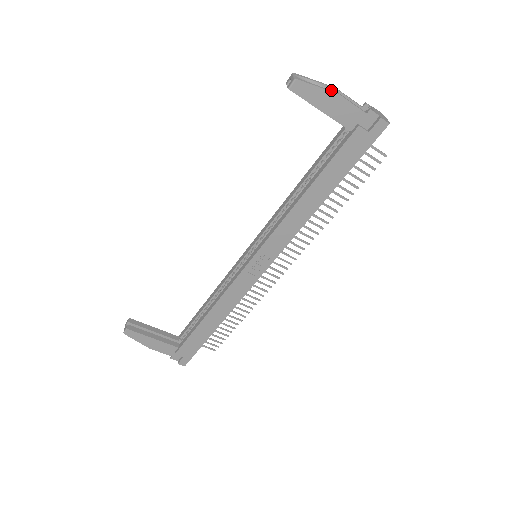
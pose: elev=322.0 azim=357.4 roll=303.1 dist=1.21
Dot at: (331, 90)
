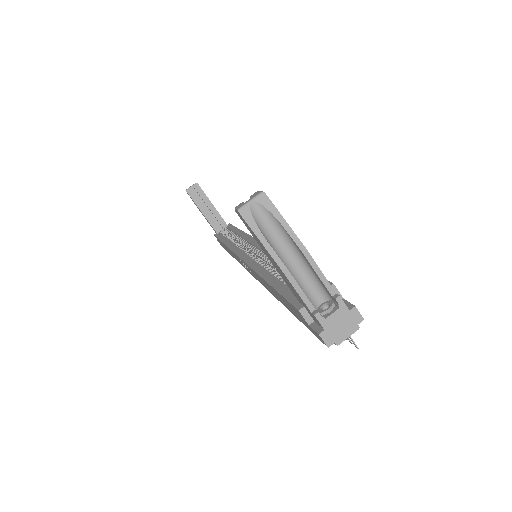
Dot at: (279, 256)
